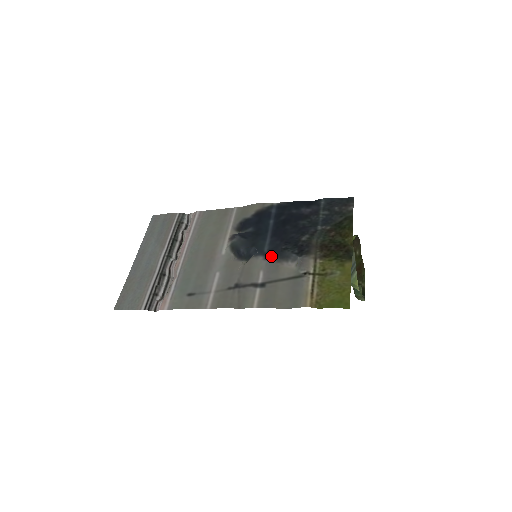
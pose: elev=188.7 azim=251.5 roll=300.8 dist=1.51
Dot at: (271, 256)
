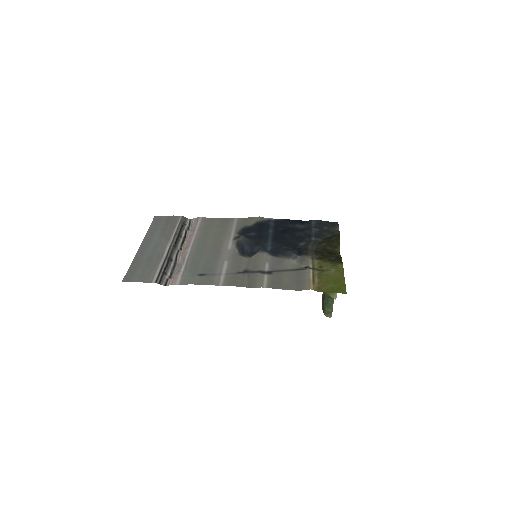
Dot at: (274, 253)
